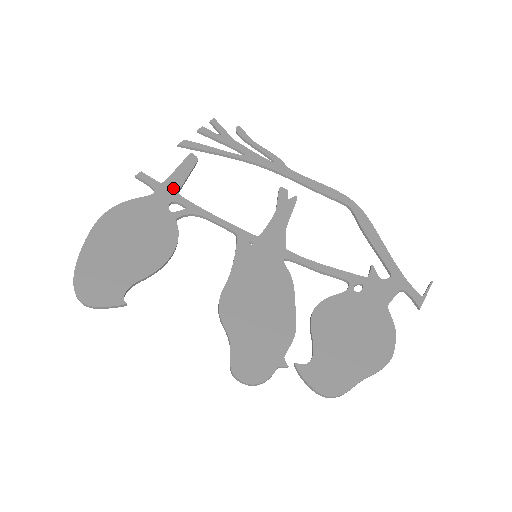
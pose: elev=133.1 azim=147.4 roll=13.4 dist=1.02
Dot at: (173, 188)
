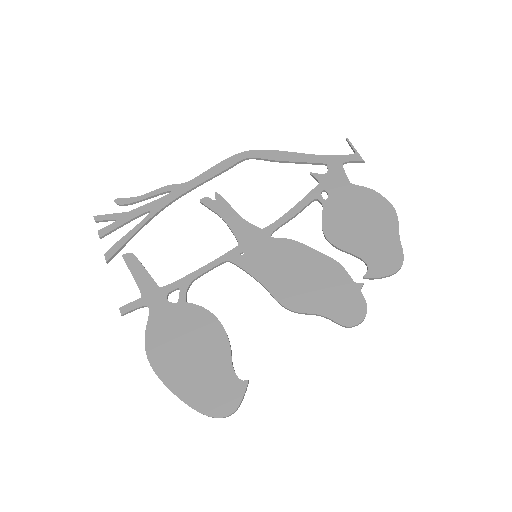
Dot at: (152, 289)
